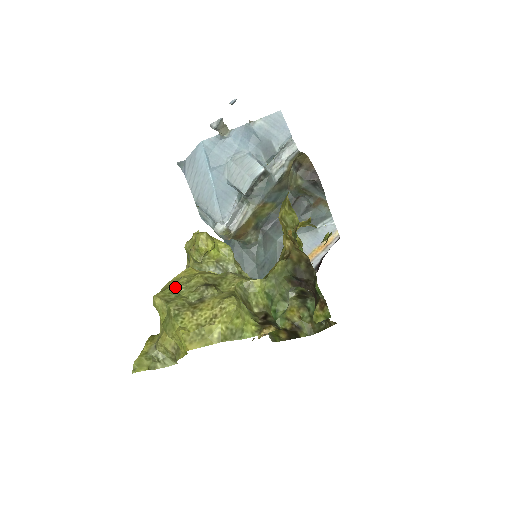
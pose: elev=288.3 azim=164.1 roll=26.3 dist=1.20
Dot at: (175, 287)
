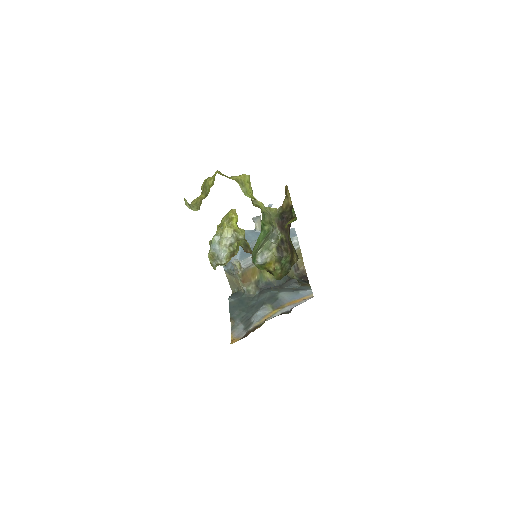
Dot at: occluded
